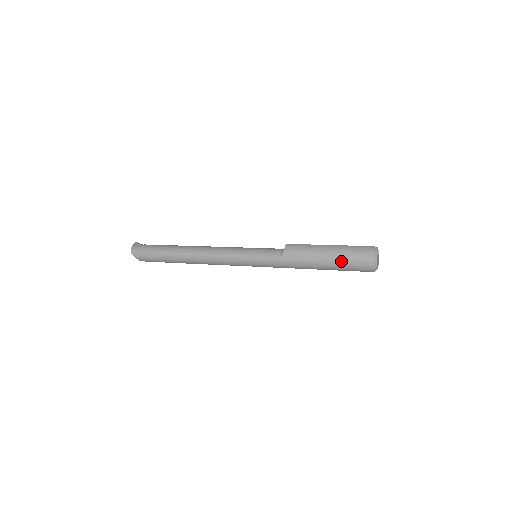
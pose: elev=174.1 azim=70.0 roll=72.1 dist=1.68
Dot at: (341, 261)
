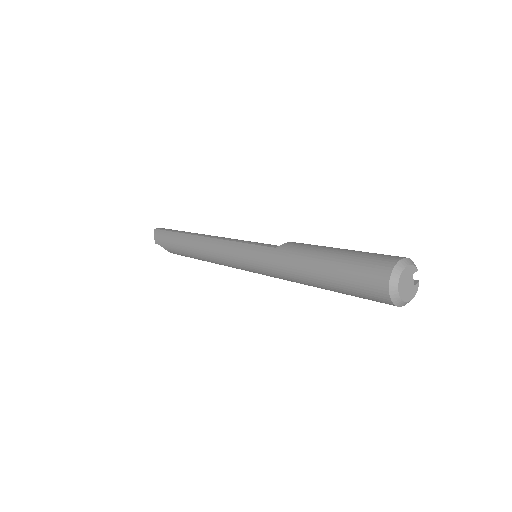
Dot at: (348, 260)
